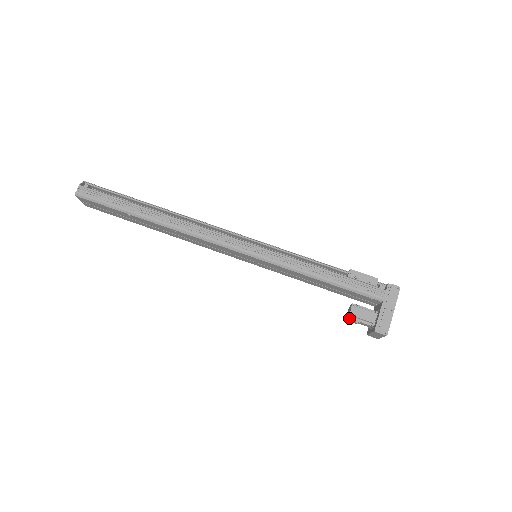
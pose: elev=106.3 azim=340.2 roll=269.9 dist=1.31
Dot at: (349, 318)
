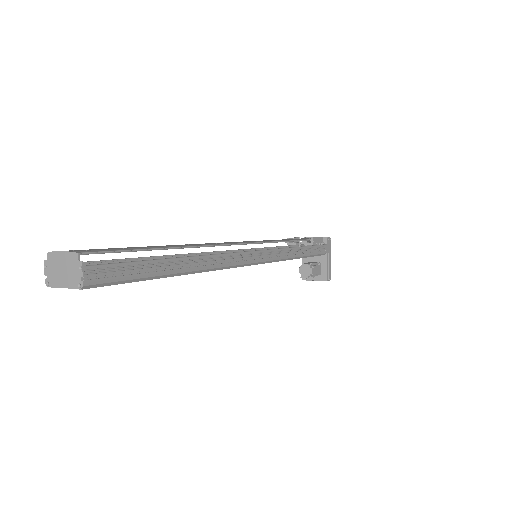
Dot at: (309, 277)
